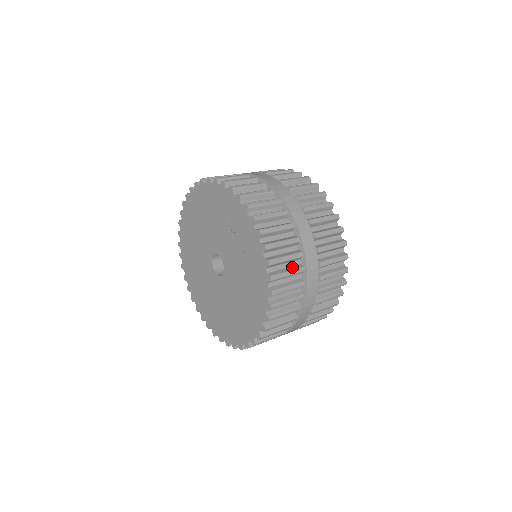
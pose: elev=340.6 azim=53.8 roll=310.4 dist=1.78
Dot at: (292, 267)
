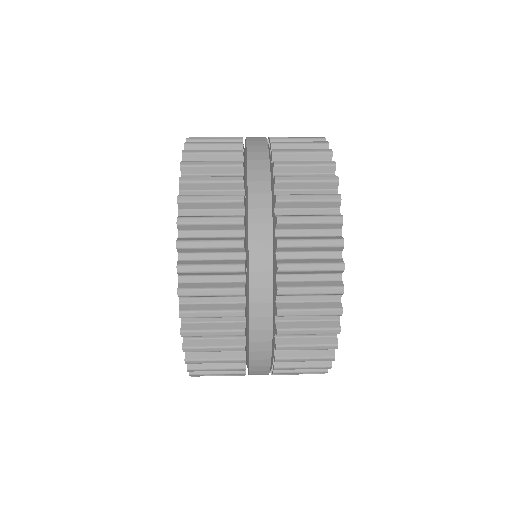
Dot at: (226, 305)
